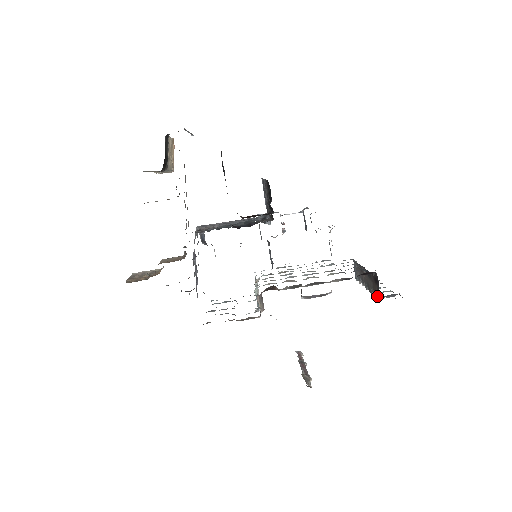
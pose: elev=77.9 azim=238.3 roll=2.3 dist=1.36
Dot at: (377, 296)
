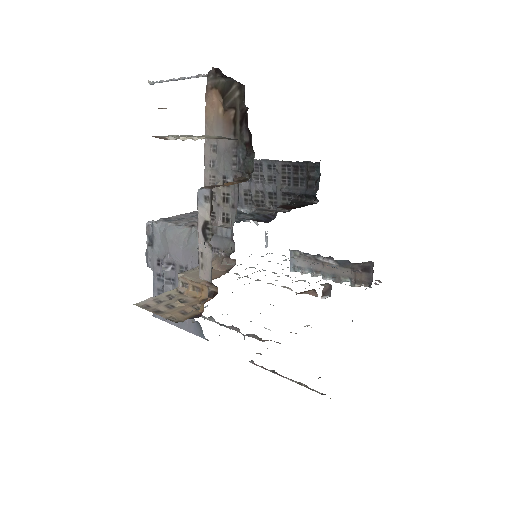
Dot at: (360, 285)
